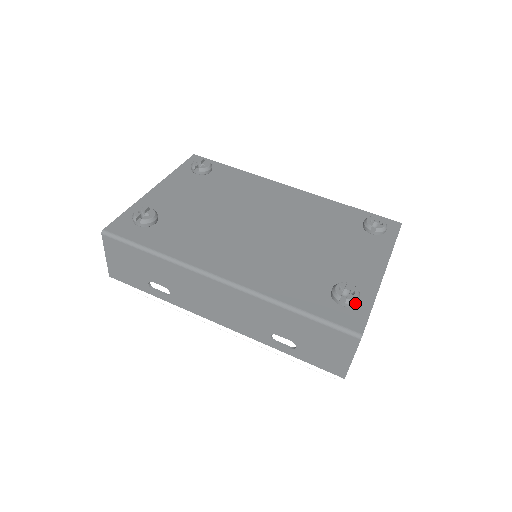
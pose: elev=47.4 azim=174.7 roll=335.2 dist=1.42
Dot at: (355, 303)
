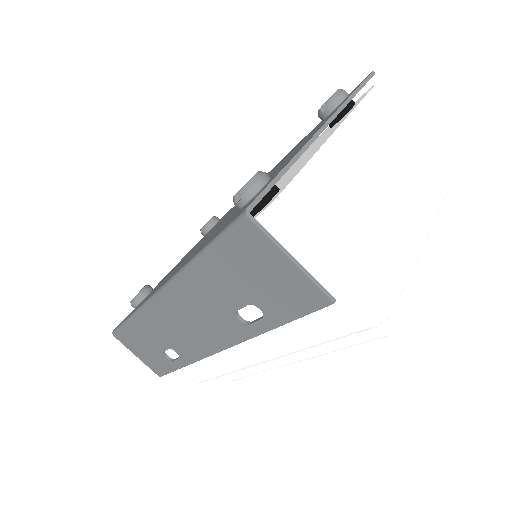
Dot at: (255, 187)
